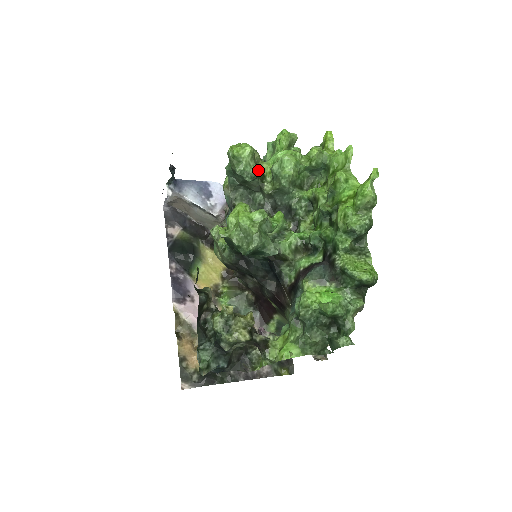
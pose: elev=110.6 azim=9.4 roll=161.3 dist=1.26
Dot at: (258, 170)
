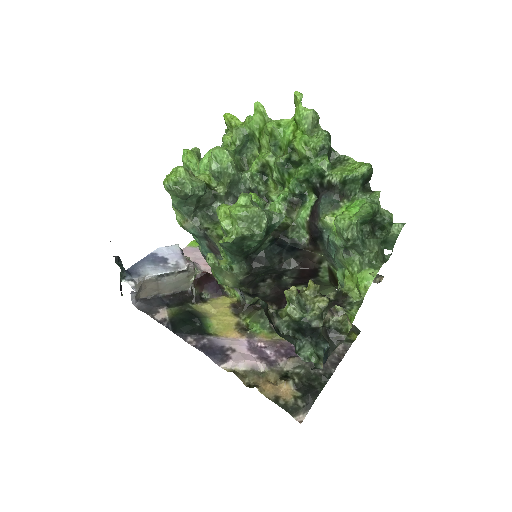
Dot at: (202, 181)
